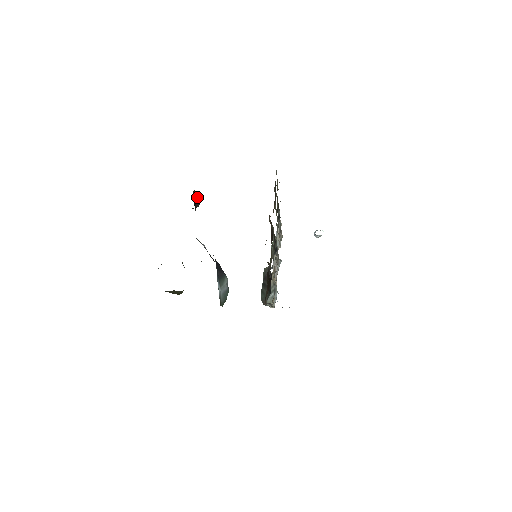
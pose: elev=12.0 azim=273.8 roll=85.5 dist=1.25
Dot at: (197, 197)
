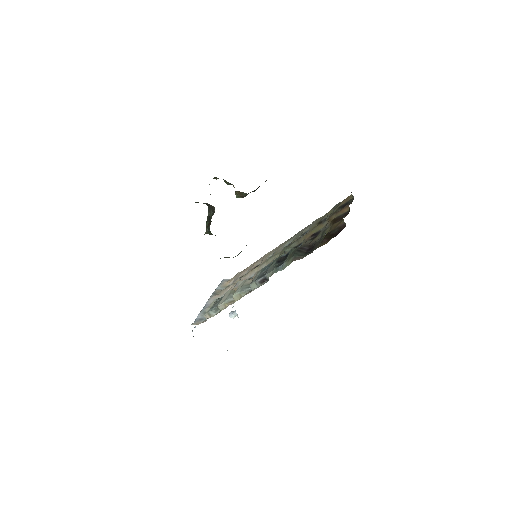
Dot at: occluded
